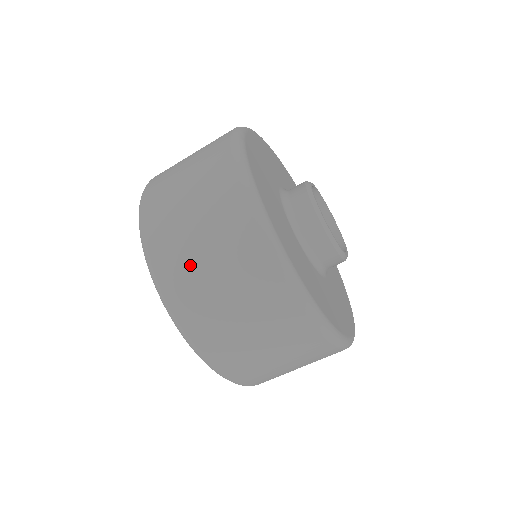
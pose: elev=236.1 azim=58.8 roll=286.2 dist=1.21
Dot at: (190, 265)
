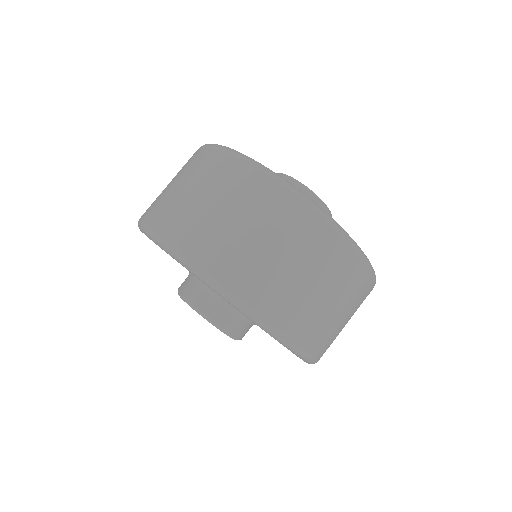
Dot at: (194, 215)
